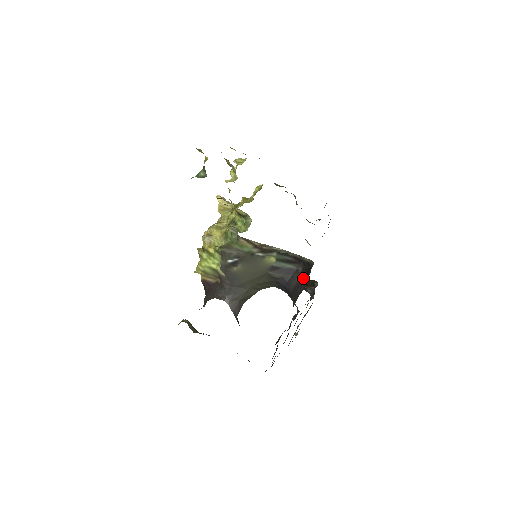
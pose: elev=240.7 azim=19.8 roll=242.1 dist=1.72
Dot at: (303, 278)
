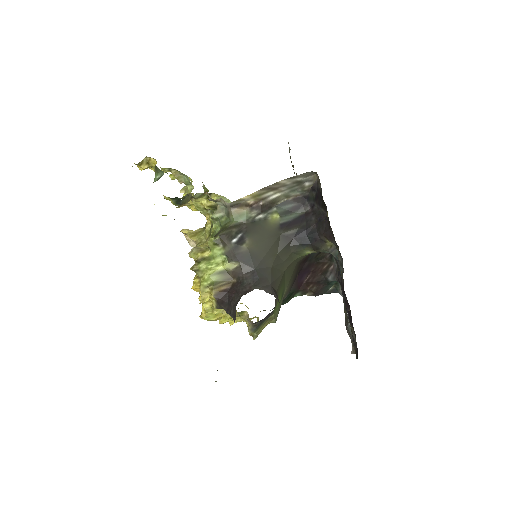
Dot at: (318, 209)
